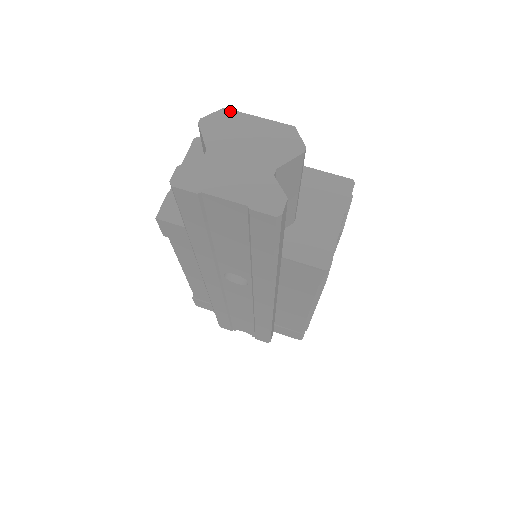
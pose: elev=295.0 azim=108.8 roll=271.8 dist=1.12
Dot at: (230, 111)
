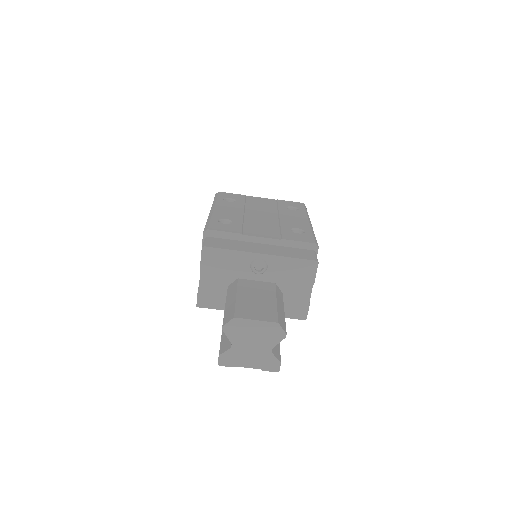
Dot at: (238, 319)
